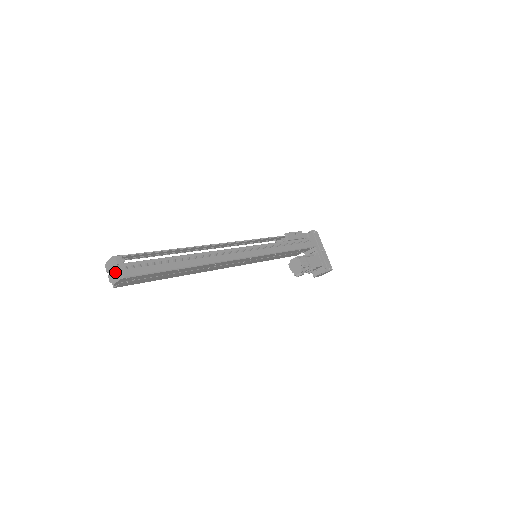
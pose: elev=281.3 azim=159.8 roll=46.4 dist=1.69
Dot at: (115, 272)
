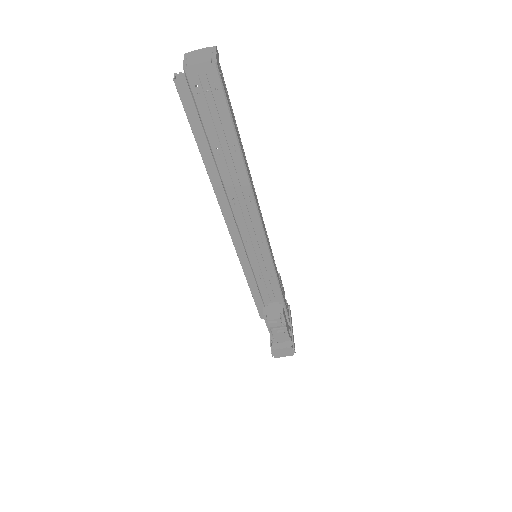
Dot at: (204, 56)
